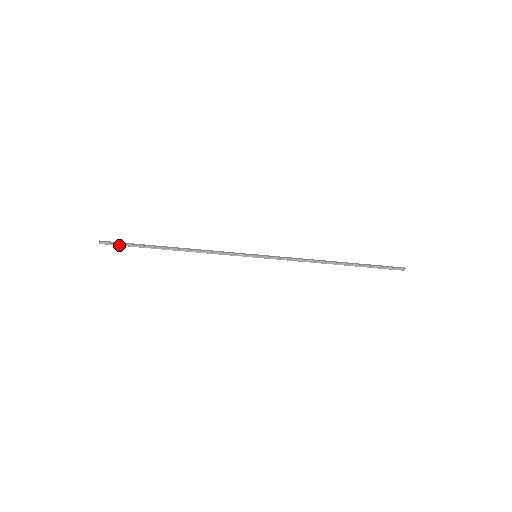
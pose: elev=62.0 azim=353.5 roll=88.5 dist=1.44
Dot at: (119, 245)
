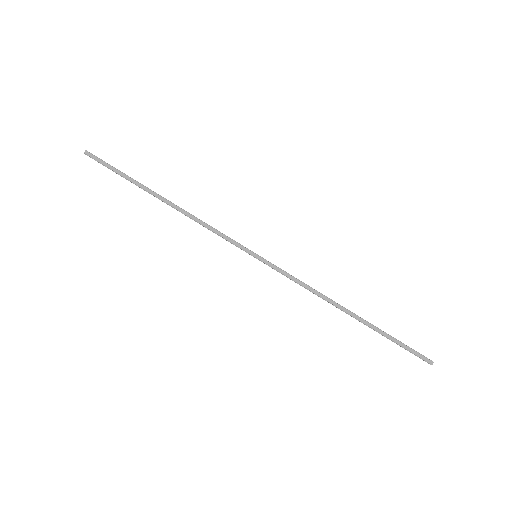
Dot at: occluded
